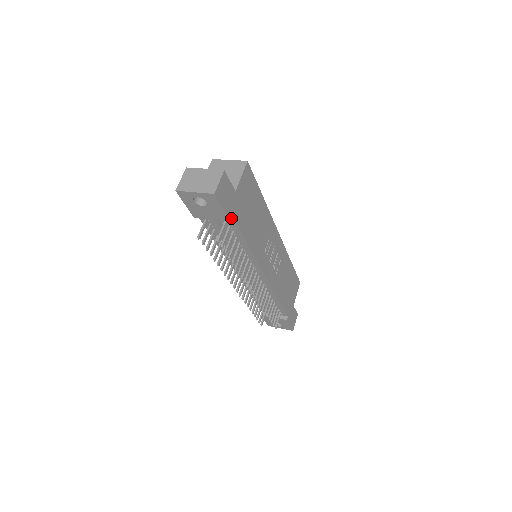
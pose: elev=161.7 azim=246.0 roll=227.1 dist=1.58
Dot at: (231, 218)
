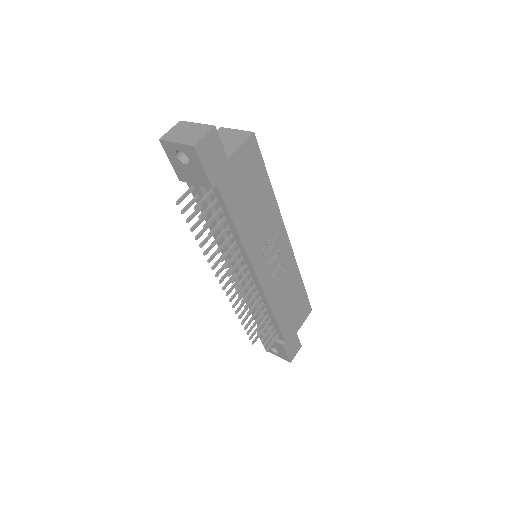
Dot at: (216, 187)
